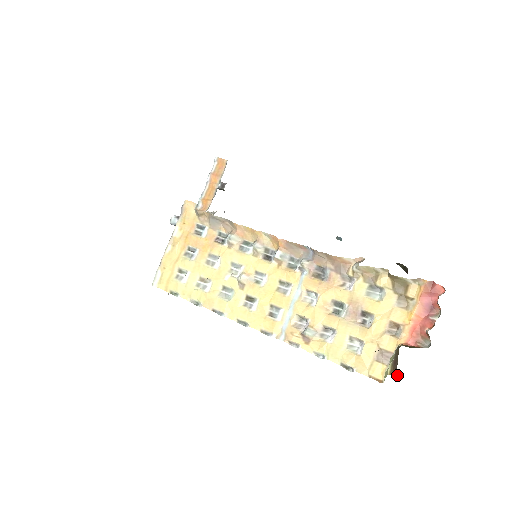
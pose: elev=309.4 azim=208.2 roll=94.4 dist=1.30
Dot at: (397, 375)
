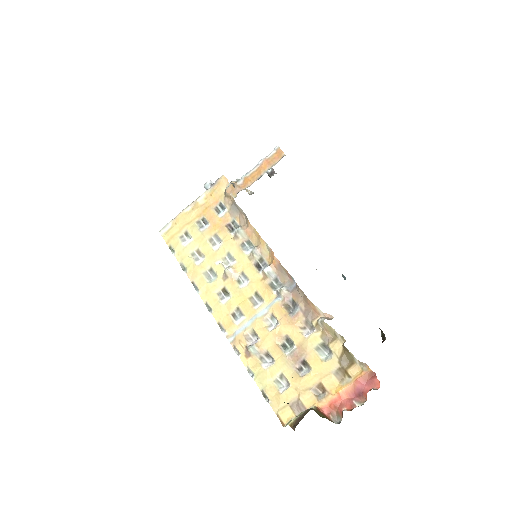
Dot at: (294, 430)
